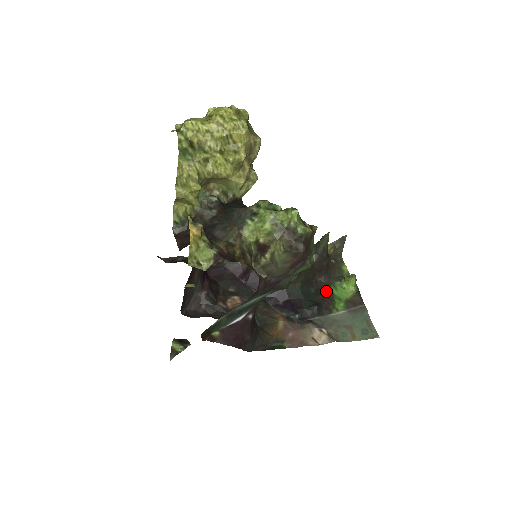
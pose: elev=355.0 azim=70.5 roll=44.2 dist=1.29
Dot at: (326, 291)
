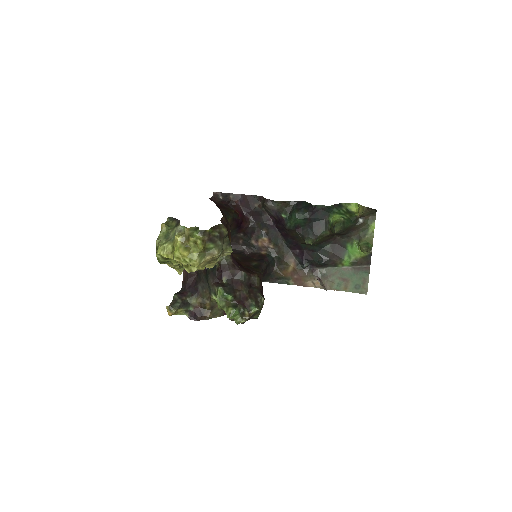
Dot at: (341, 247)
